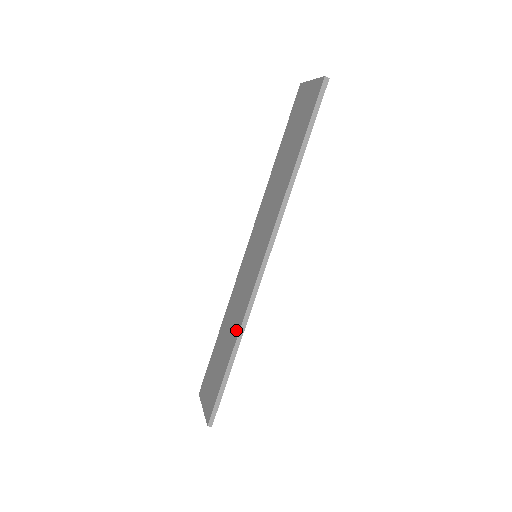
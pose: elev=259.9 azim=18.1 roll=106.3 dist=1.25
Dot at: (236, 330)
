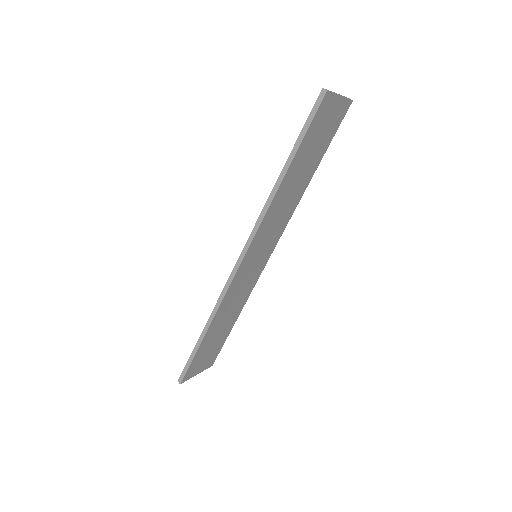
Dot at: occluded
